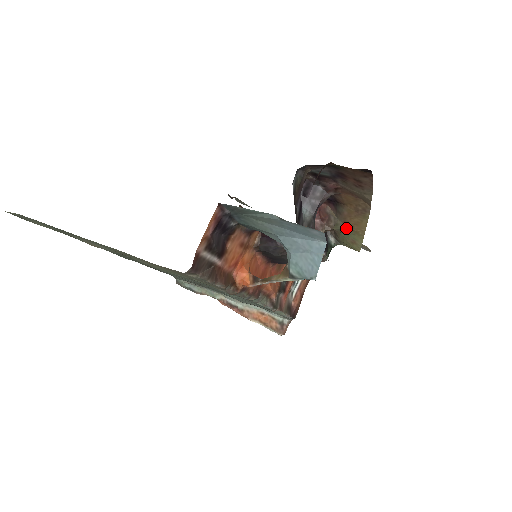
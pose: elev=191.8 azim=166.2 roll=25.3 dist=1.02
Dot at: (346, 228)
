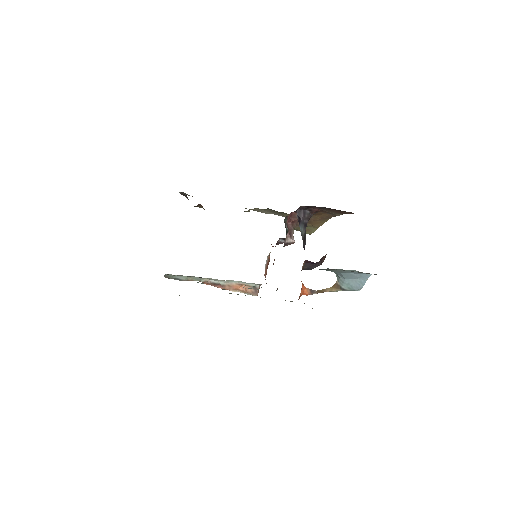
Dot at: (308, 225)
